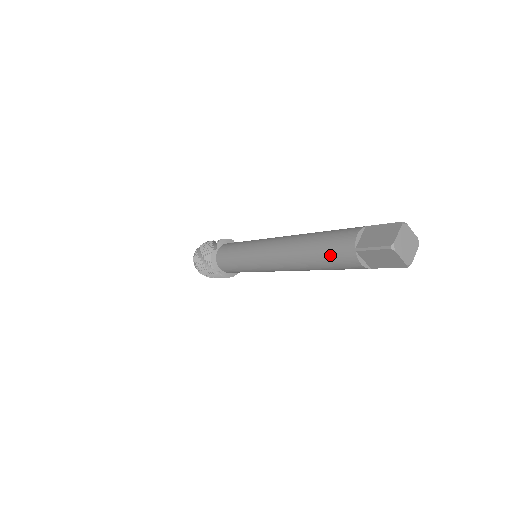
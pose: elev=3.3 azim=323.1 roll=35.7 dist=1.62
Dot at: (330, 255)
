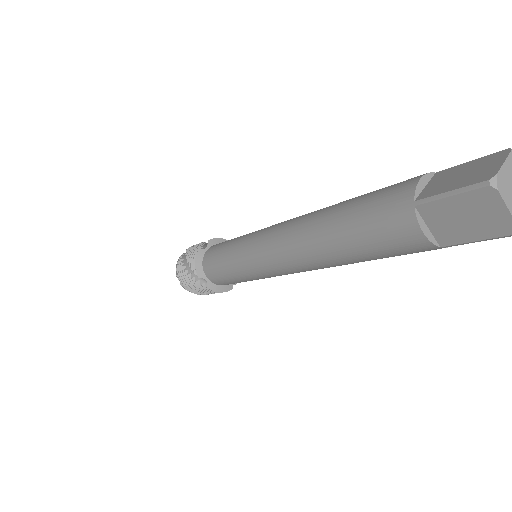
Dot at: (366, 223)
